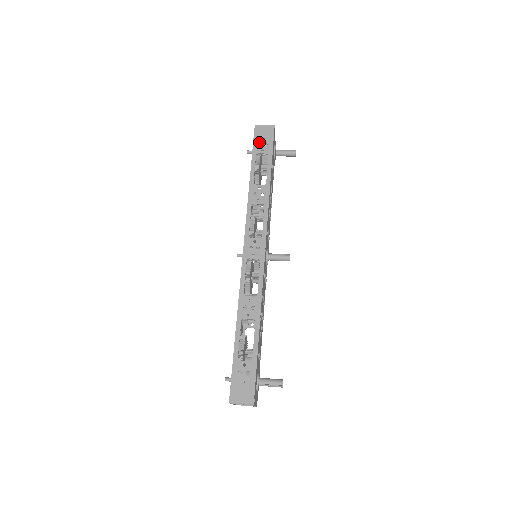
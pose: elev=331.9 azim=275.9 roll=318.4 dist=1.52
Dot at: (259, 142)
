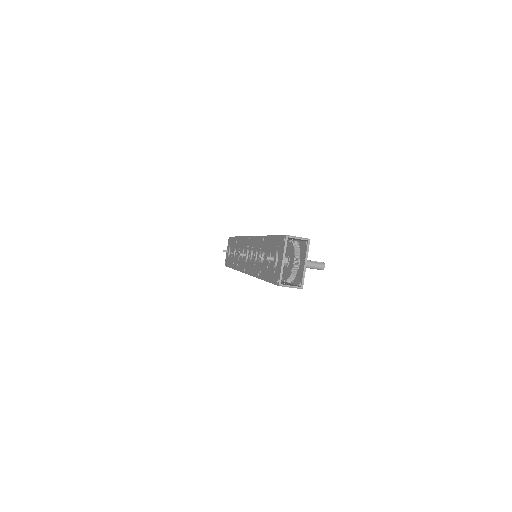
Dot at: occluded
